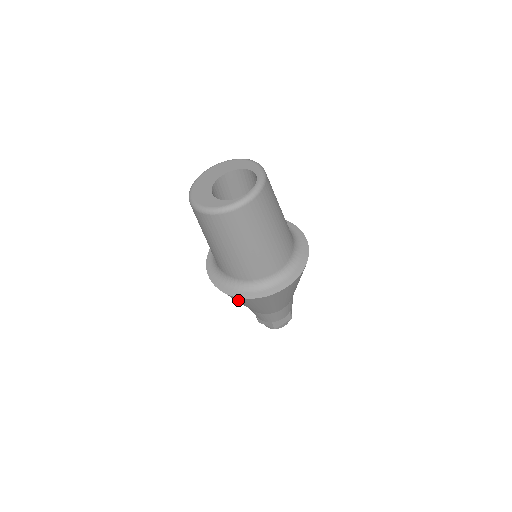
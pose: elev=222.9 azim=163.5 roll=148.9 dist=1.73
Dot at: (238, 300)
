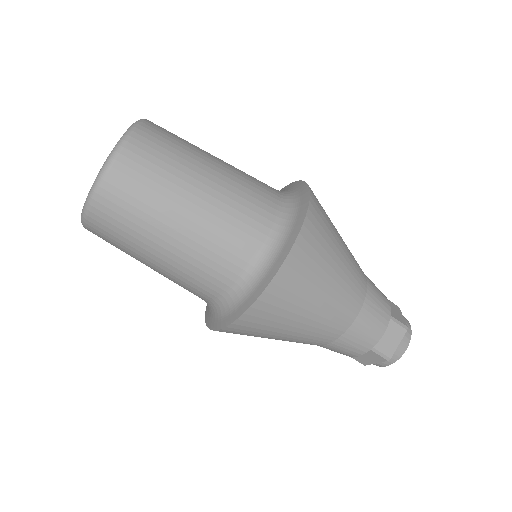
Dot at: (251, 331)
